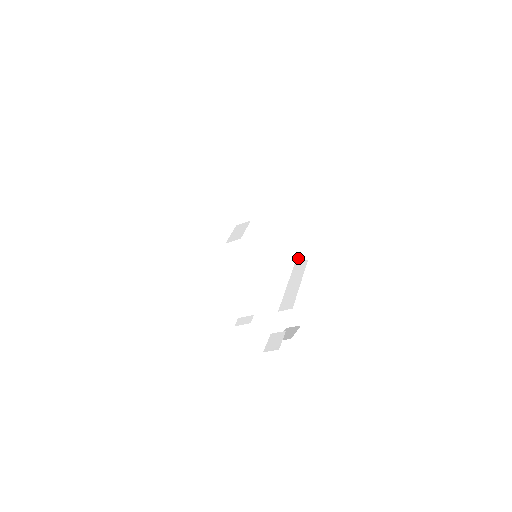
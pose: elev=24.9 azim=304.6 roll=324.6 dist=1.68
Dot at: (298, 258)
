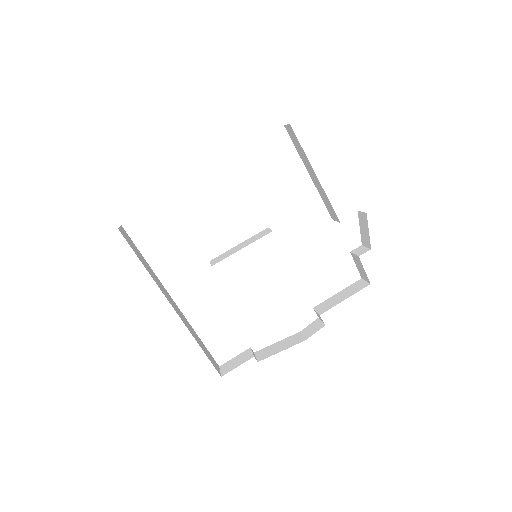
Dot at: occluded
